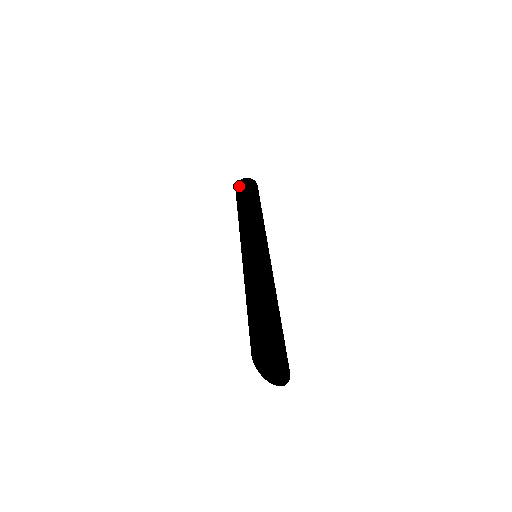
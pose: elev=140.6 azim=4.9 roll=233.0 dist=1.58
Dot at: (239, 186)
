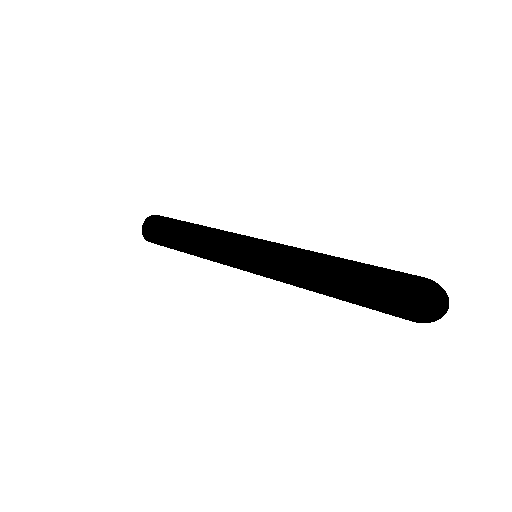
Dot at: (151, 225)
